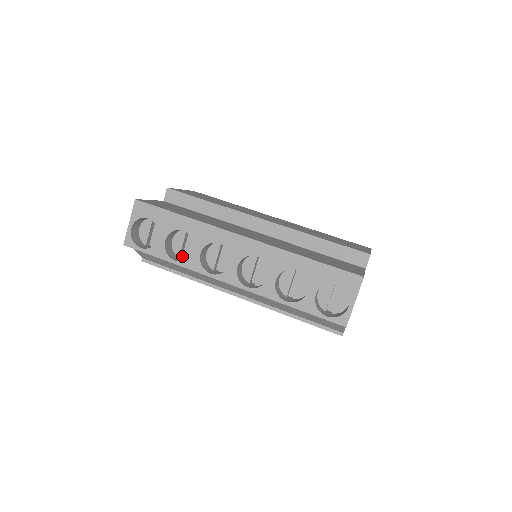
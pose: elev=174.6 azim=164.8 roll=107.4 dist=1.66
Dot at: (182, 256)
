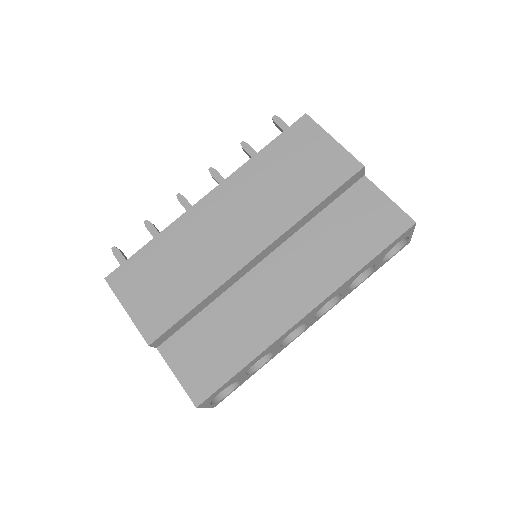
Dot at: occluded
